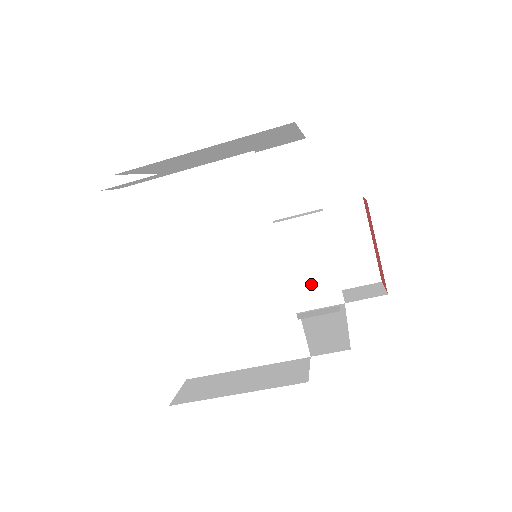
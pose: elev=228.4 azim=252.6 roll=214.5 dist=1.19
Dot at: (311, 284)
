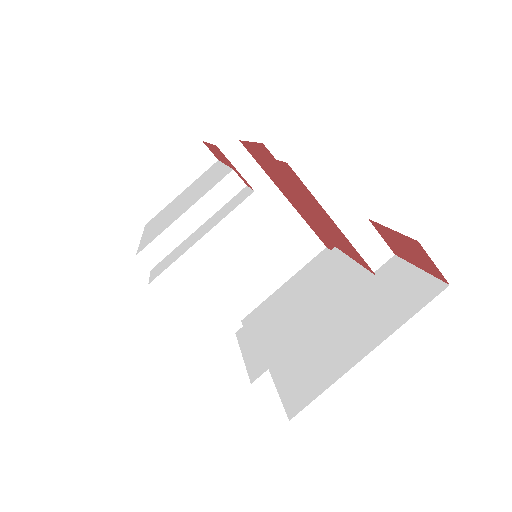
Dot at: (338, 288)
